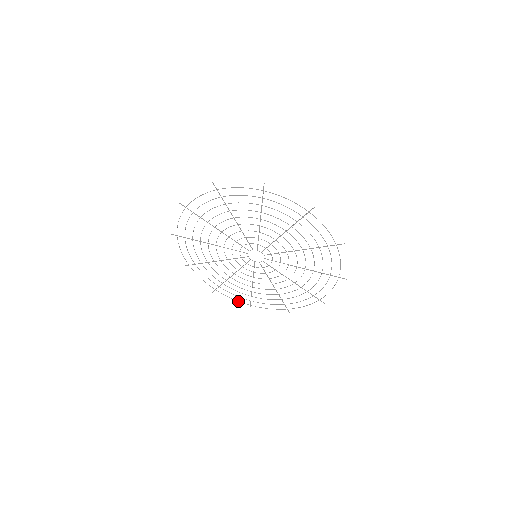
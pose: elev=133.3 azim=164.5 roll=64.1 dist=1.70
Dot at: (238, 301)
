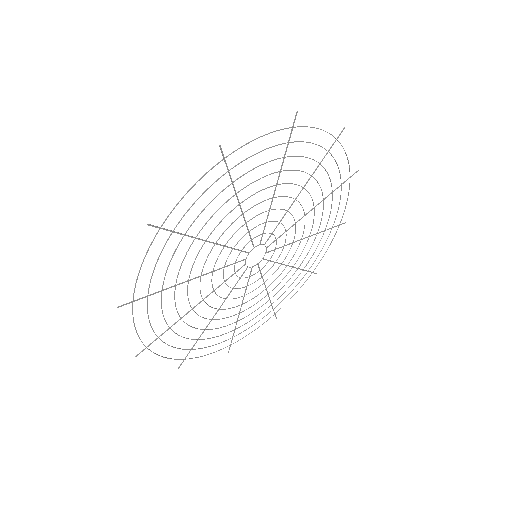
Dot at: occluded
